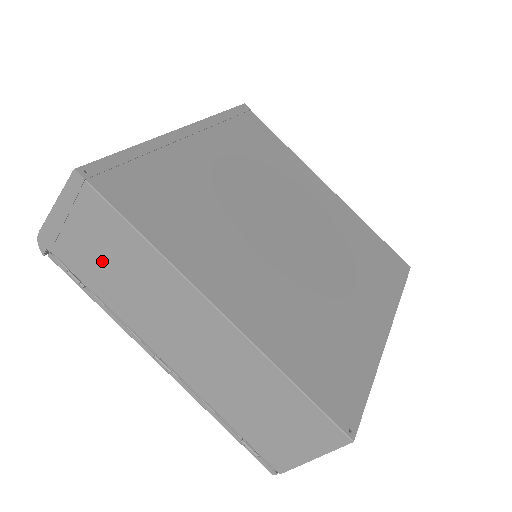
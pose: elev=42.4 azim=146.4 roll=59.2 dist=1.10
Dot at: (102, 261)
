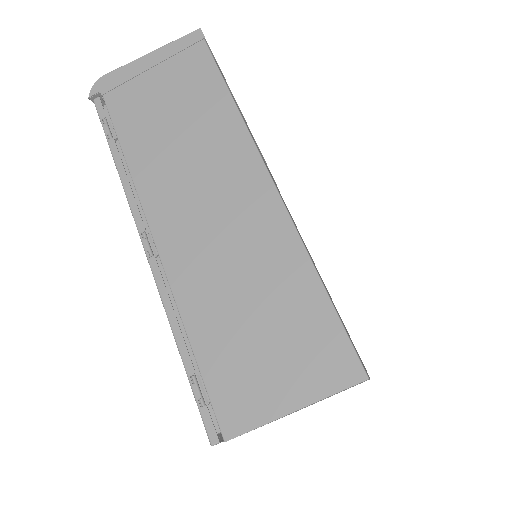
Dot at: (161, 113)
